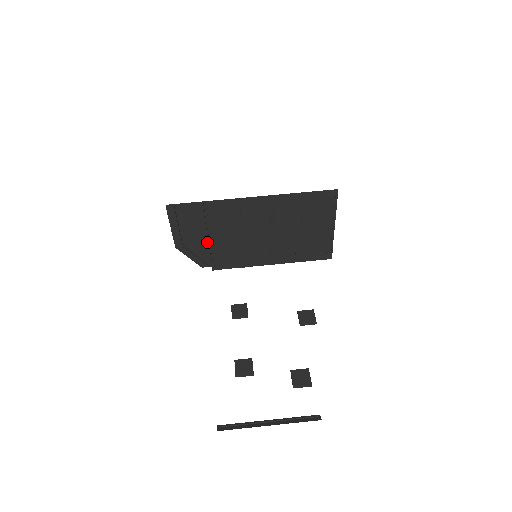
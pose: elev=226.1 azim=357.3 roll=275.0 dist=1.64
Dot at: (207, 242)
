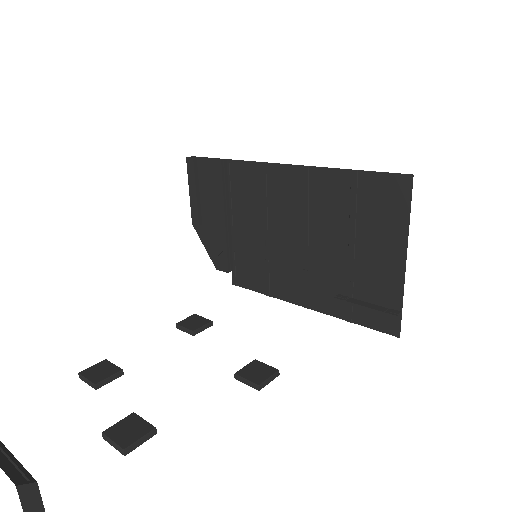
Dot at: (224, 227)
